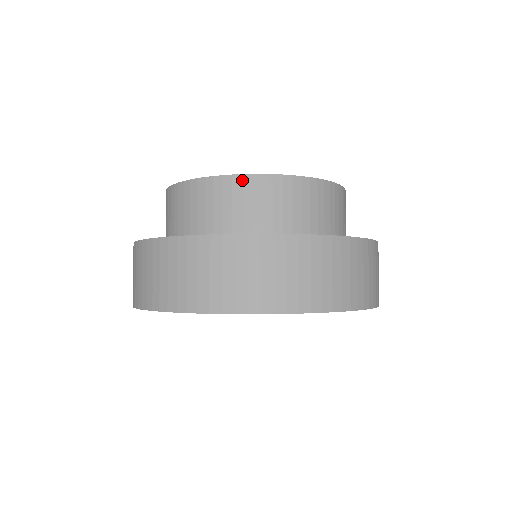
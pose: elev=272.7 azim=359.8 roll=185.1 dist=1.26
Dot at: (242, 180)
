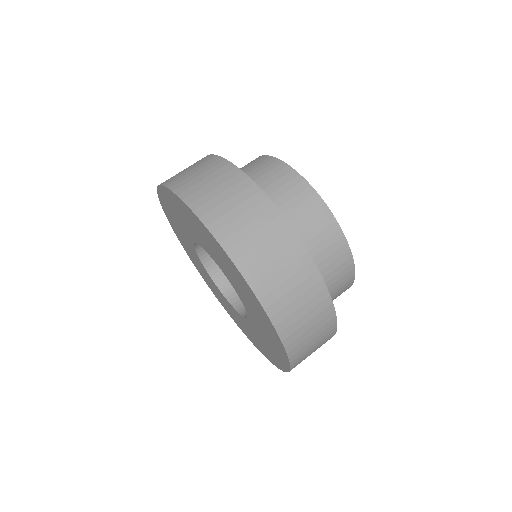
Dot at: (270, 159)
